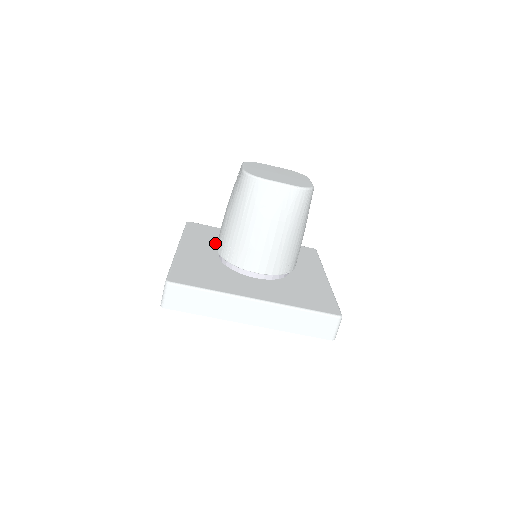
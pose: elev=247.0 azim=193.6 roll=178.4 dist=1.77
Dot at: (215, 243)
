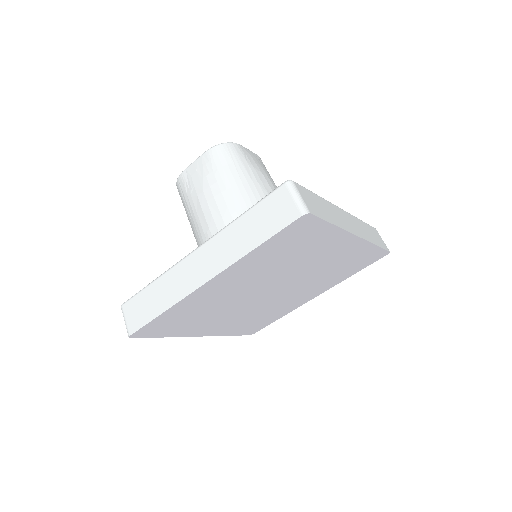
Dot at: occluded
